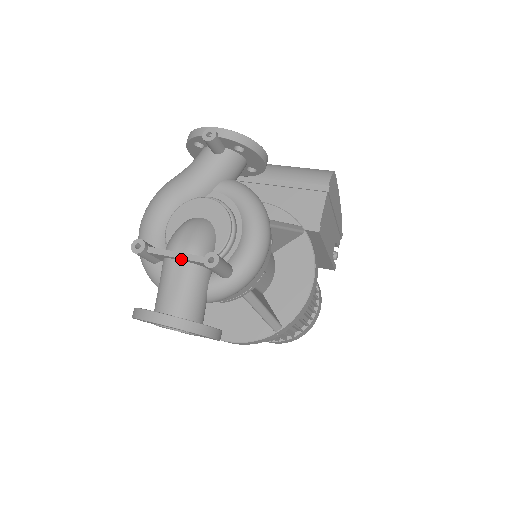
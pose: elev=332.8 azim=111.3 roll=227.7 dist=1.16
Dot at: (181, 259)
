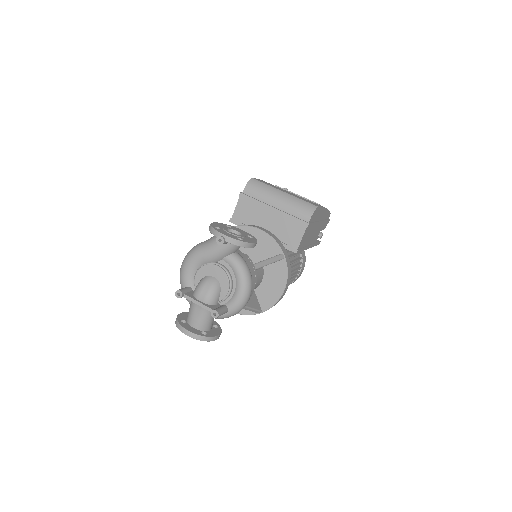
Dot at: (200, 306)
